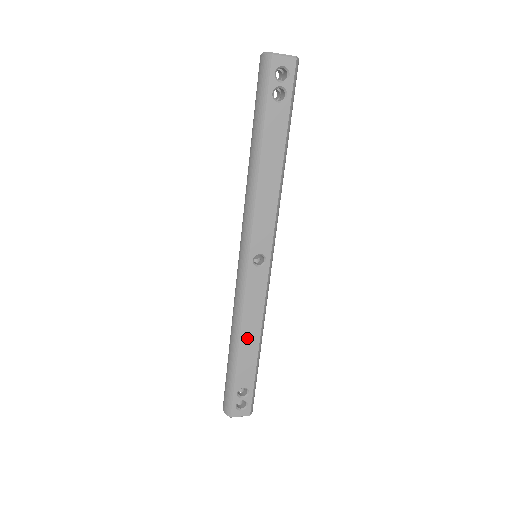
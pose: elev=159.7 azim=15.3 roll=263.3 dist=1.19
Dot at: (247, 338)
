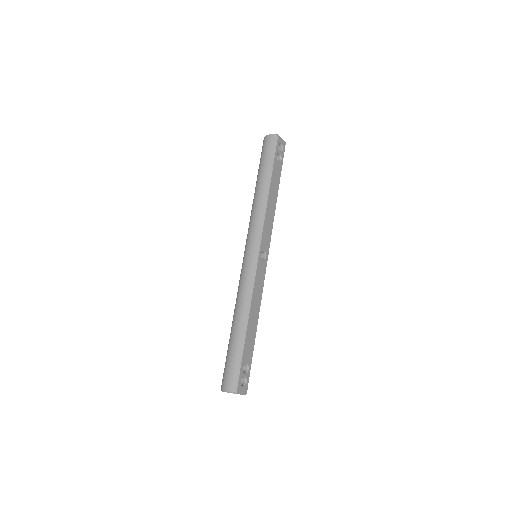
Dot at: (252, 316)
